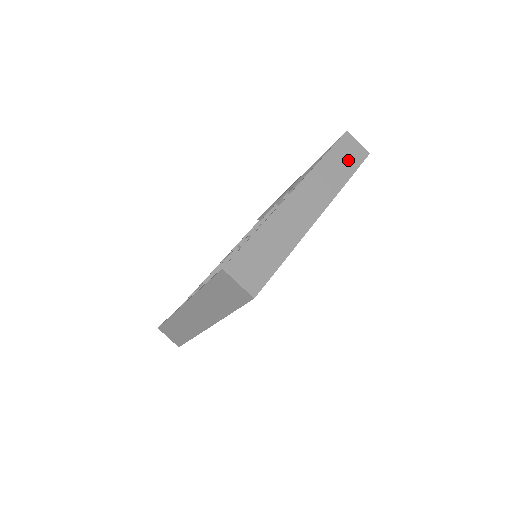
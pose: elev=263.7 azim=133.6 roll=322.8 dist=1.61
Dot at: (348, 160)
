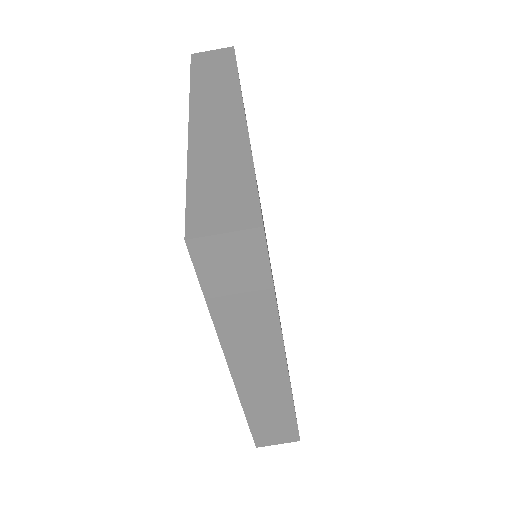
Dot at: (218, 64)
